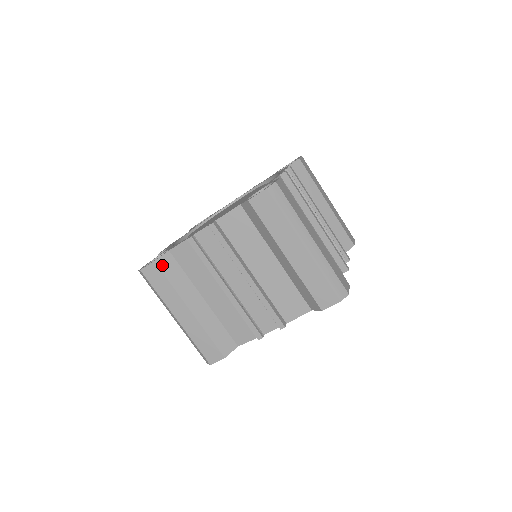
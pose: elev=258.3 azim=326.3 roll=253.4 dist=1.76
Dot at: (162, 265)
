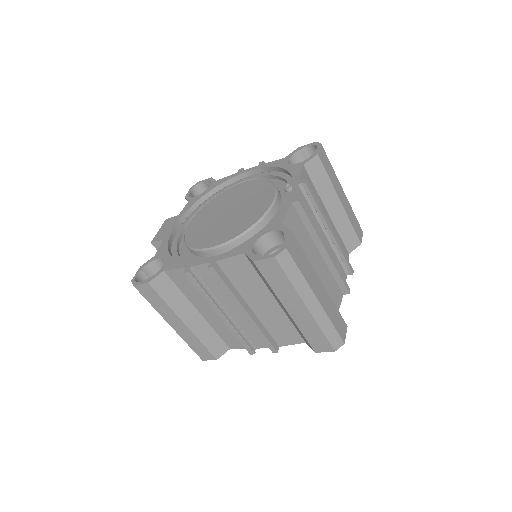
Dot at: (156, 286)
